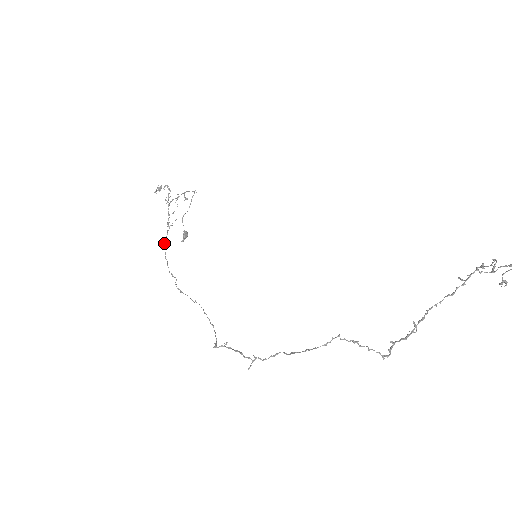
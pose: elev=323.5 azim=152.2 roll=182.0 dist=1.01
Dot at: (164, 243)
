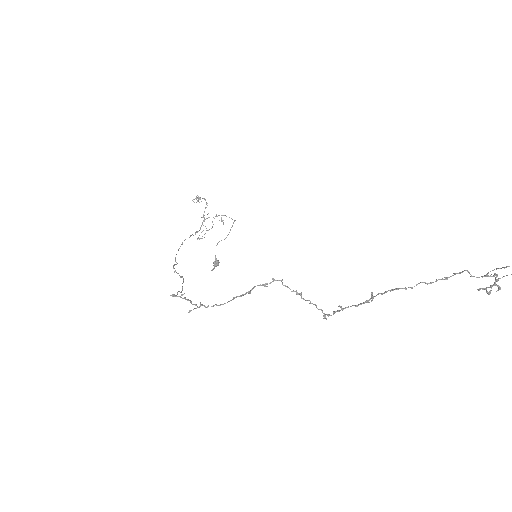
Dot at: occluded
